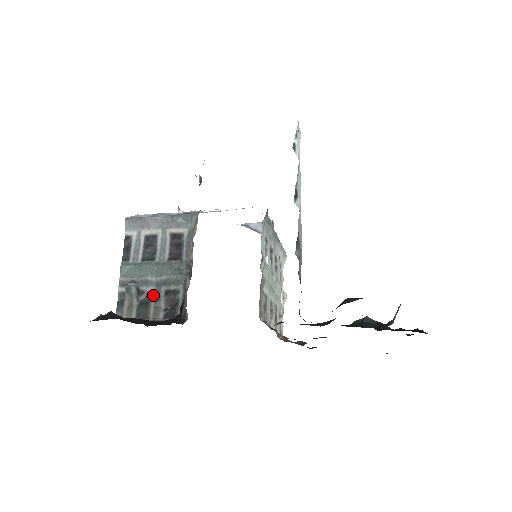
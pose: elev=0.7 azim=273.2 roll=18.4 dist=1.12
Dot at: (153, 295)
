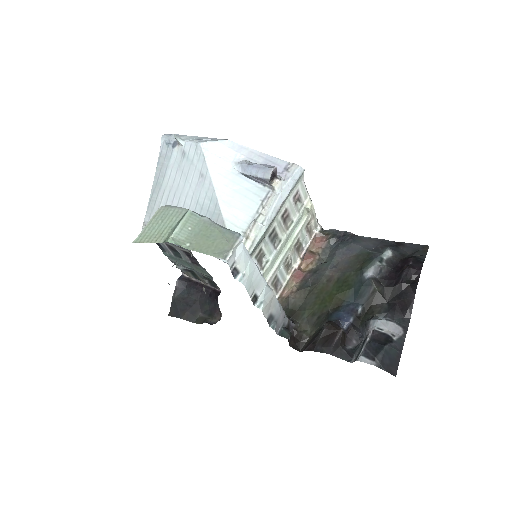
Dot at: (196, 273)
